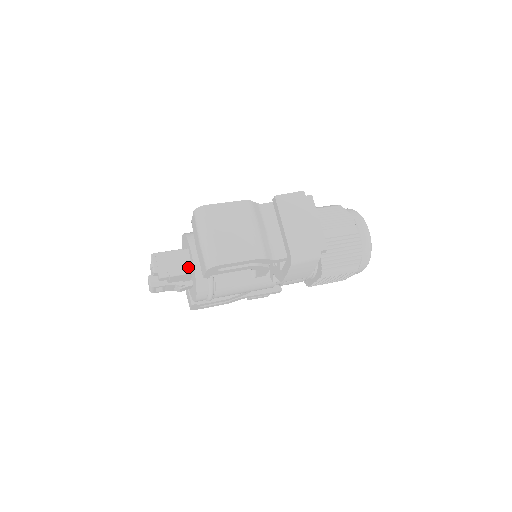
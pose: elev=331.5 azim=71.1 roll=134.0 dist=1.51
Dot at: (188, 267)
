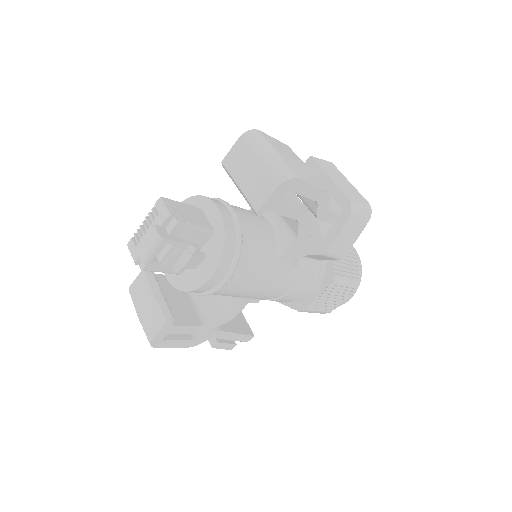
Dot at: (207, 224)
